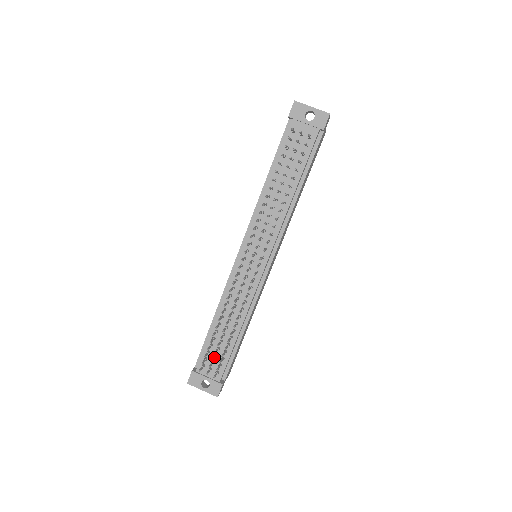
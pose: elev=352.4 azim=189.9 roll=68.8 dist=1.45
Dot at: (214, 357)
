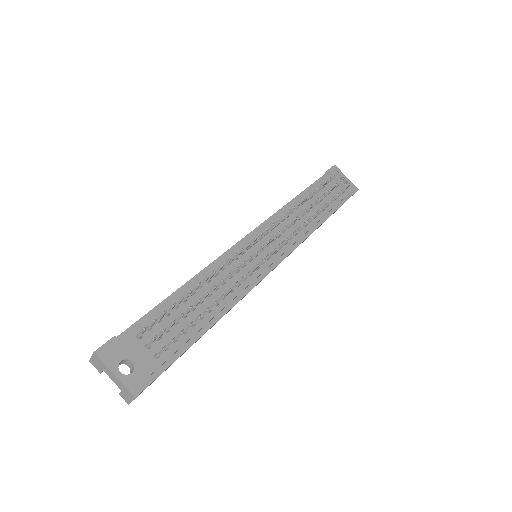
Dot at: (172, 324)
